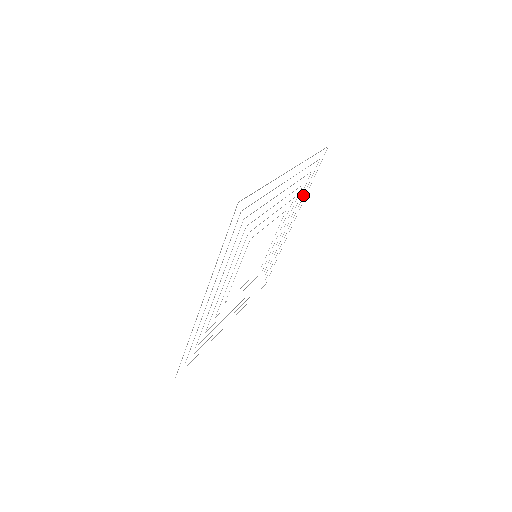
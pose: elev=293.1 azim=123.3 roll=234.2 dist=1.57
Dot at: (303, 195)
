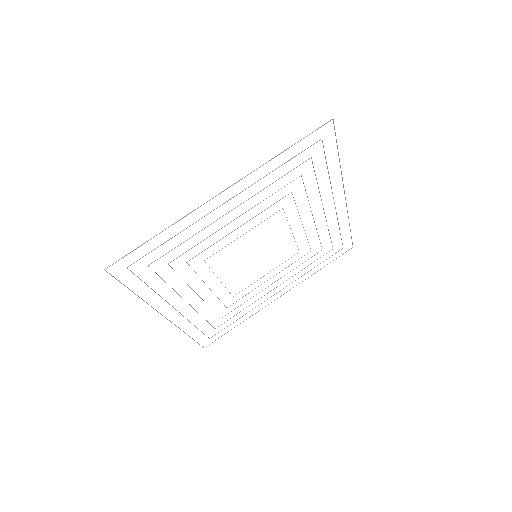
Dot at: occluded
